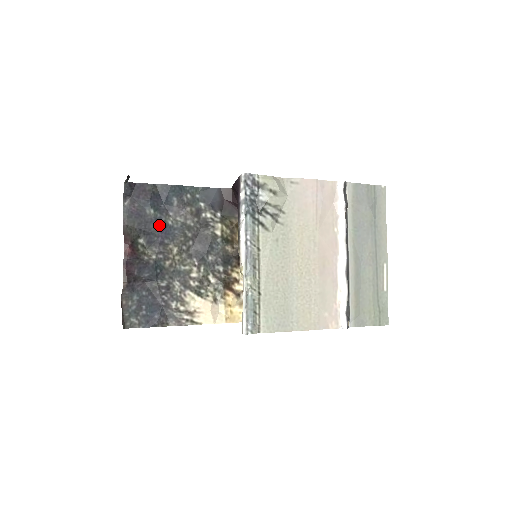
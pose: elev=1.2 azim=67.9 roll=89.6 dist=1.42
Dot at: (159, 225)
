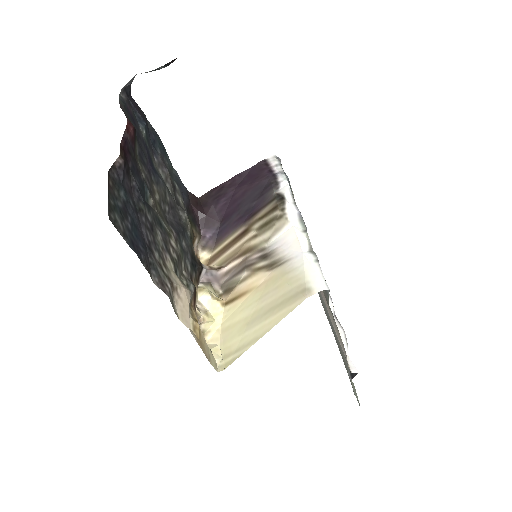
Dot at: (148, 154)
